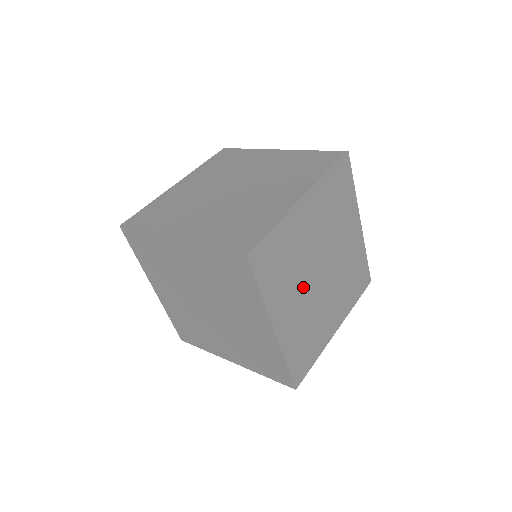
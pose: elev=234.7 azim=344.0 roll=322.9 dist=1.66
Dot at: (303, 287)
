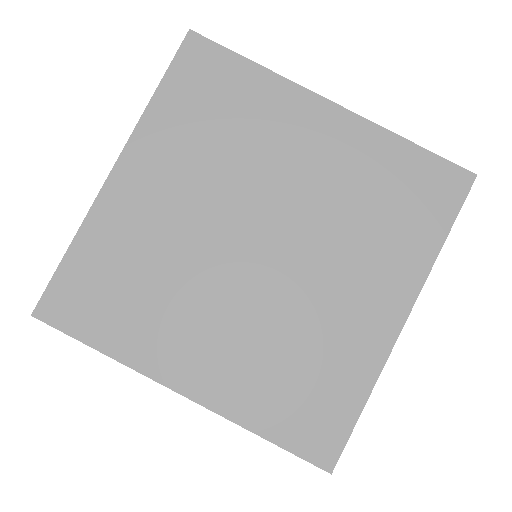
Dot at: occluded
